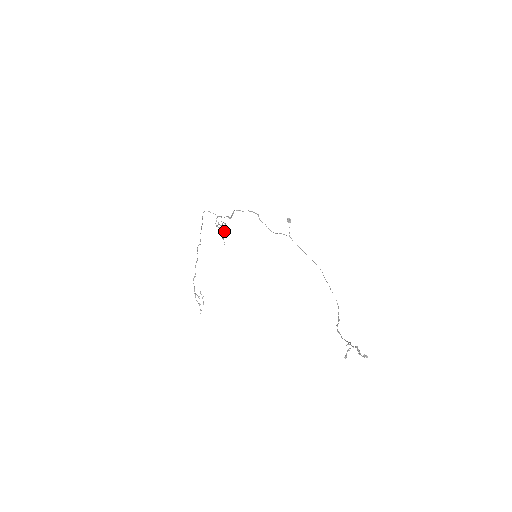
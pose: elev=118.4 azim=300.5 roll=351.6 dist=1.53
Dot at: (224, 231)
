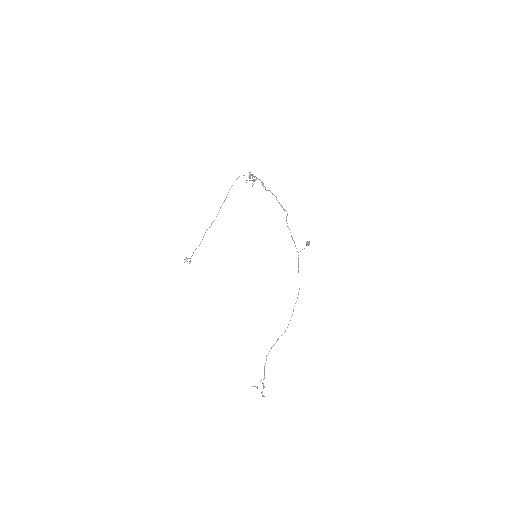
Dot at: occluded
